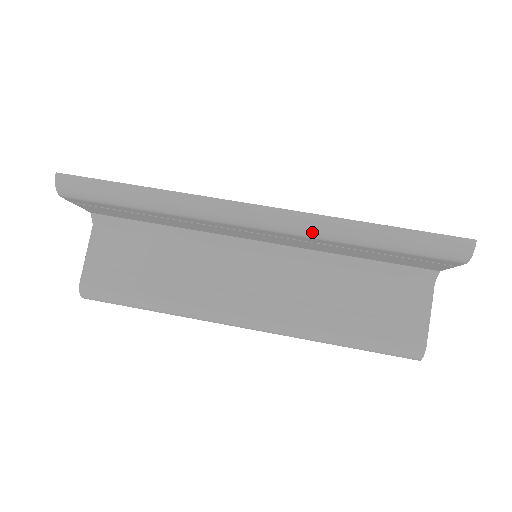
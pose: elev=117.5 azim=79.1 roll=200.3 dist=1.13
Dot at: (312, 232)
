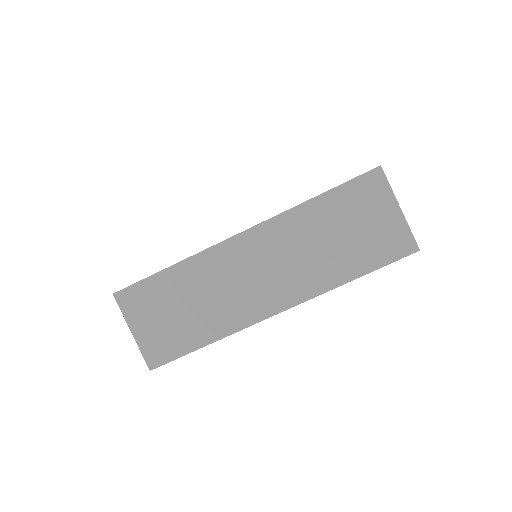
Dot at: occluded
